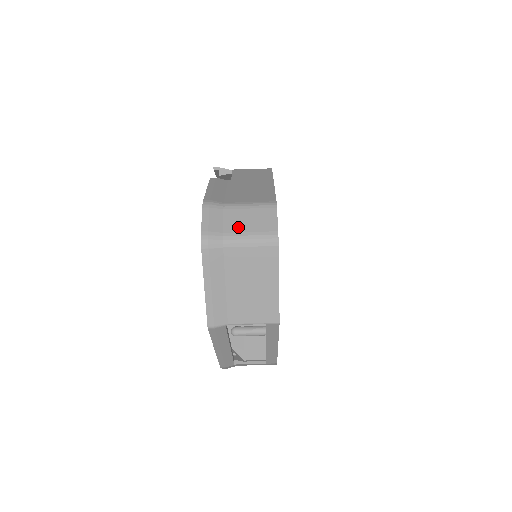
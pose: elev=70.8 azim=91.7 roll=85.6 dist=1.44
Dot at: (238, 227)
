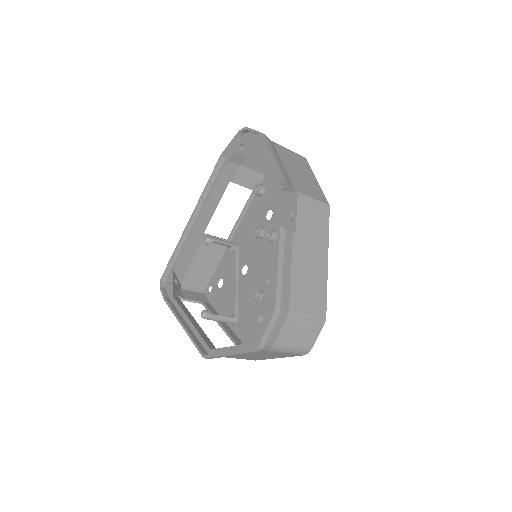
Dot at: (288, 339)
